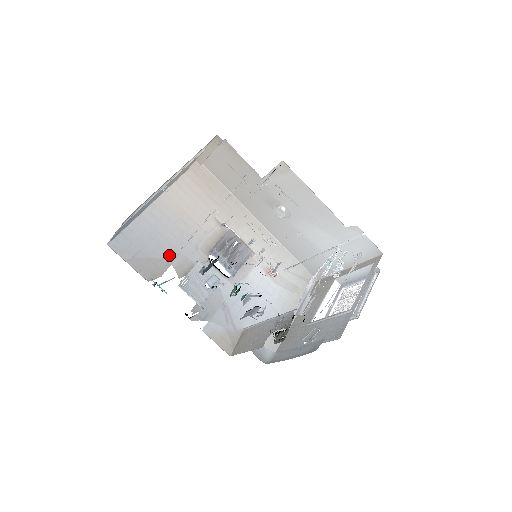
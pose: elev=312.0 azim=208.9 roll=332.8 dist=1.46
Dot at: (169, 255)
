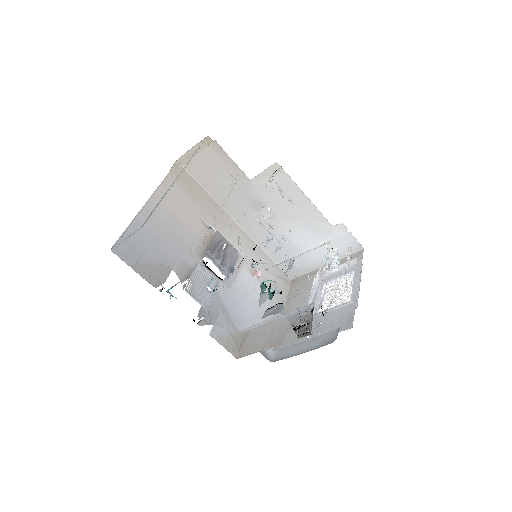
Dot at: (169, 259)
